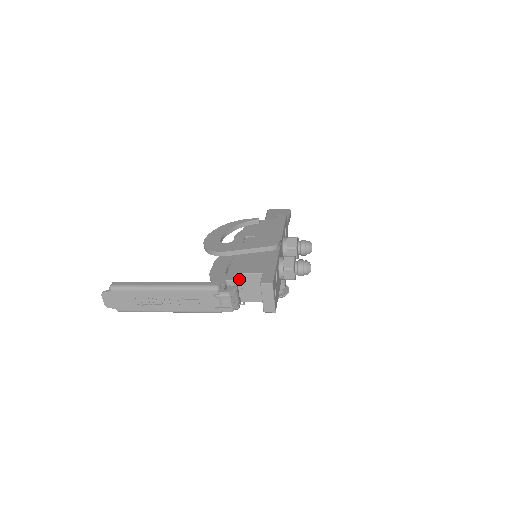
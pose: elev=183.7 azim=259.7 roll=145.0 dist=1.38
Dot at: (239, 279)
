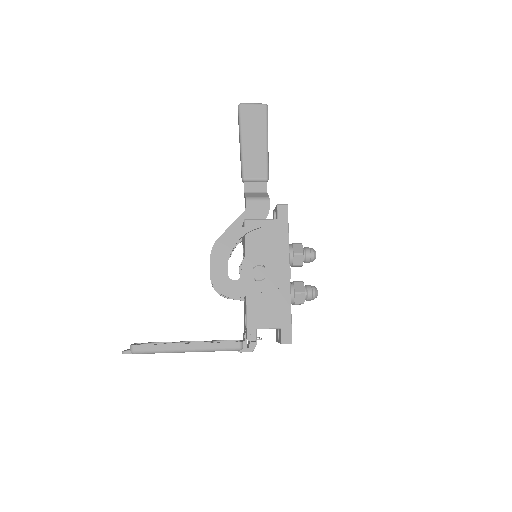
Dot at: occluded
